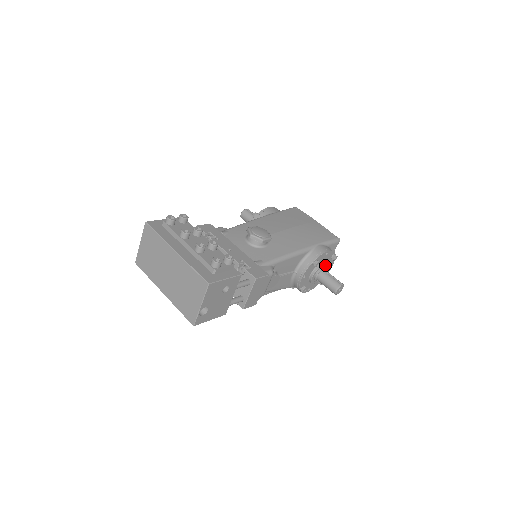
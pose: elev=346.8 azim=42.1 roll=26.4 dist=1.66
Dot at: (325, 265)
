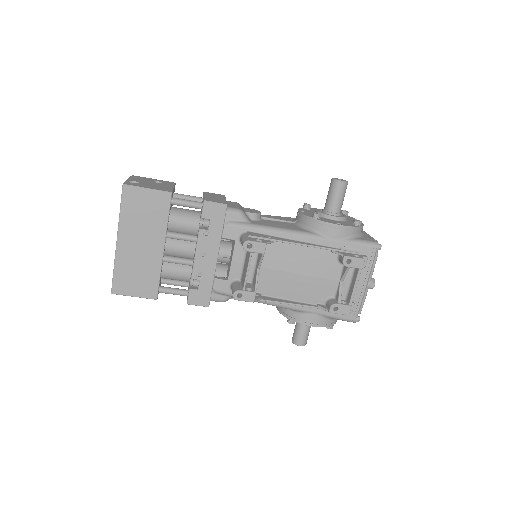
Dot at: occluded
